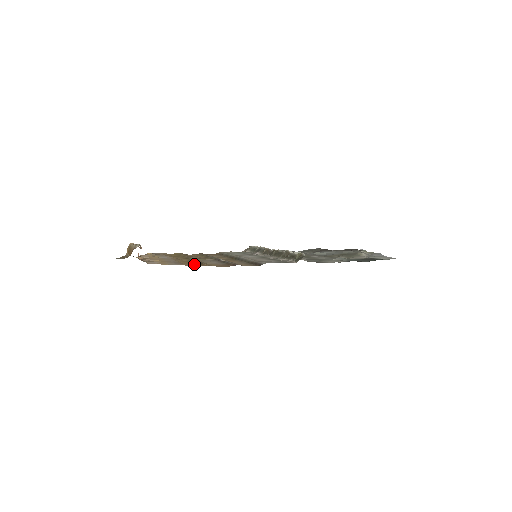
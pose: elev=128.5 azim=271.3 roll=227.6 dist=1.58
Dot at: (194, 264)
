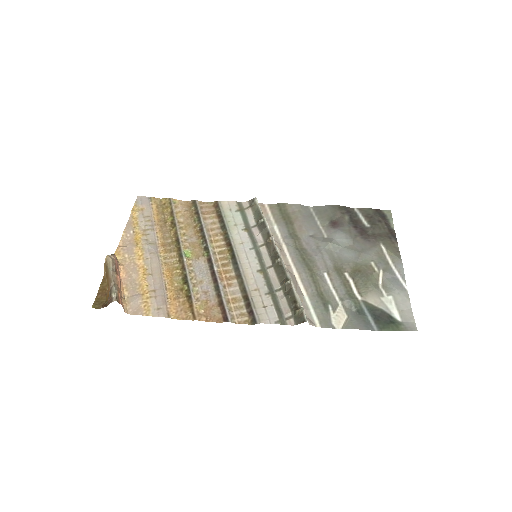
Dot at: (182, 294)
